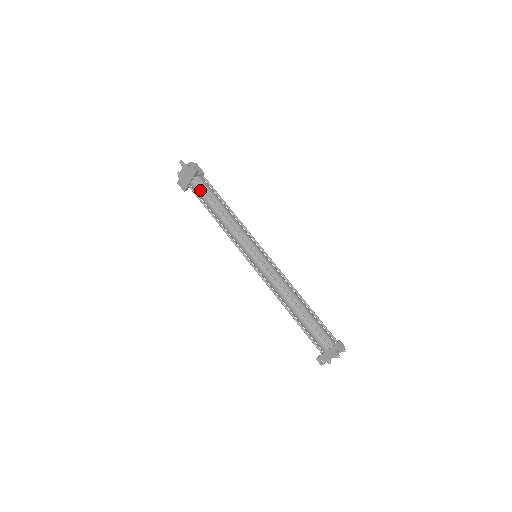
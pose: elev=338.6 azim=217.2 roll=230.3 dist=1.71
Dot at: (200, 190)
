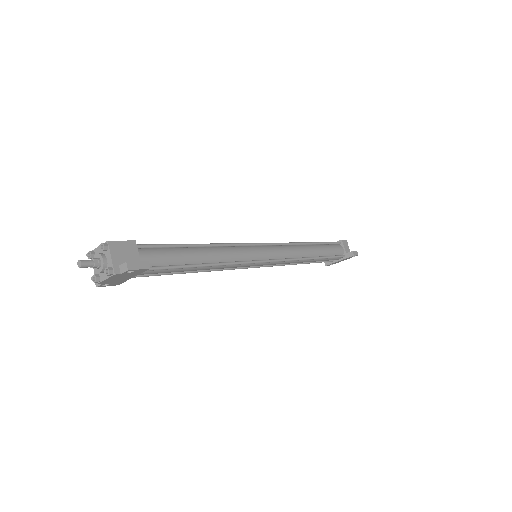
Dot at: (158, 271)
